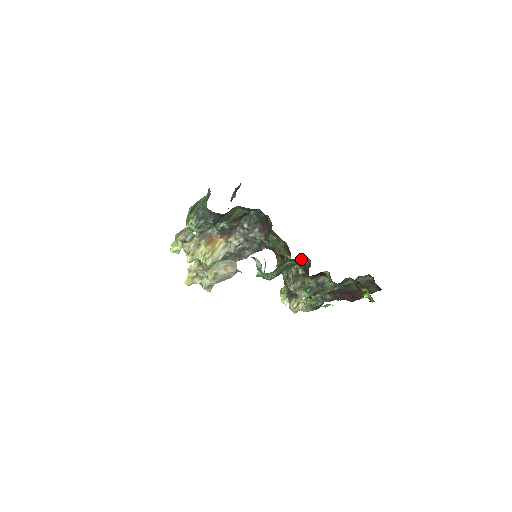
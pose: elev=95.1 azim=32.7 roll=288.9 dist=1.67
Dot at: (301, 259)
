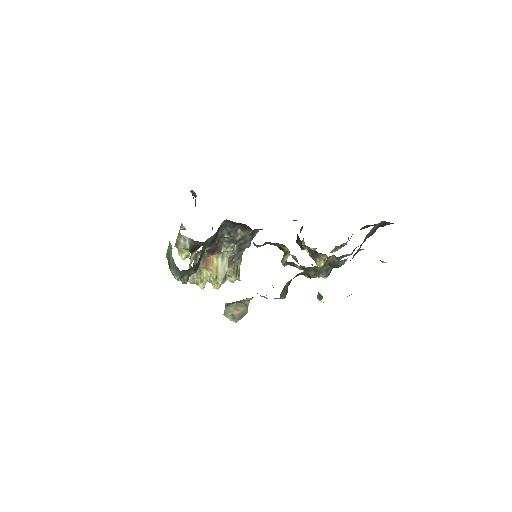
Dot at: (298, 274)
